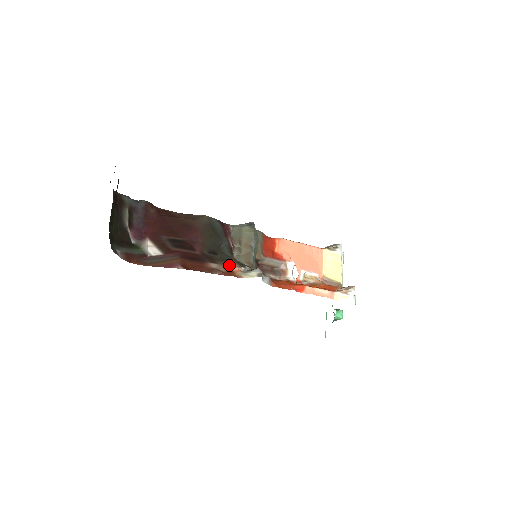
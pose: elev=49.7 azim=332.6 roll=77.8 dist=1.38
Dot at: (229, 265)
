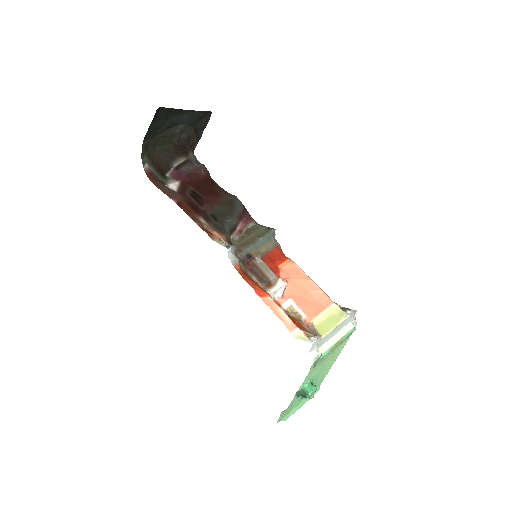
Dot at: (217, 232)
